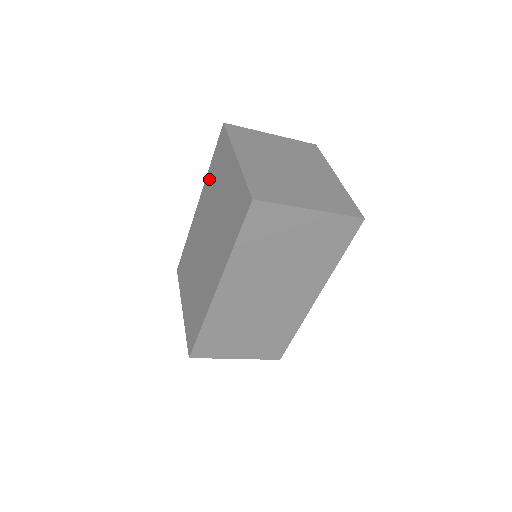
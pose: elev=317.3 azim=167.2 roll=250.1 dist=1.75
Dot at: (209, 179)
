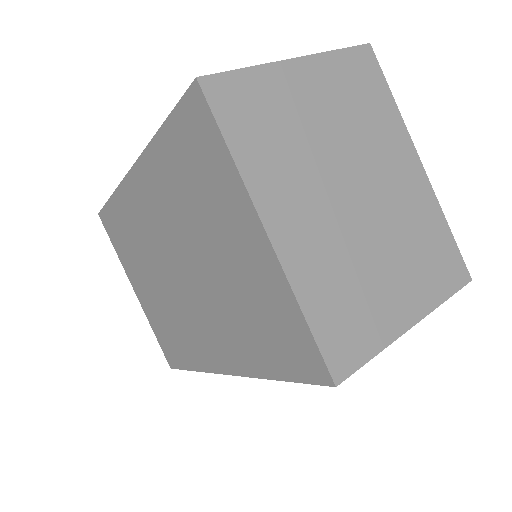
Dot at: (162, 163)
